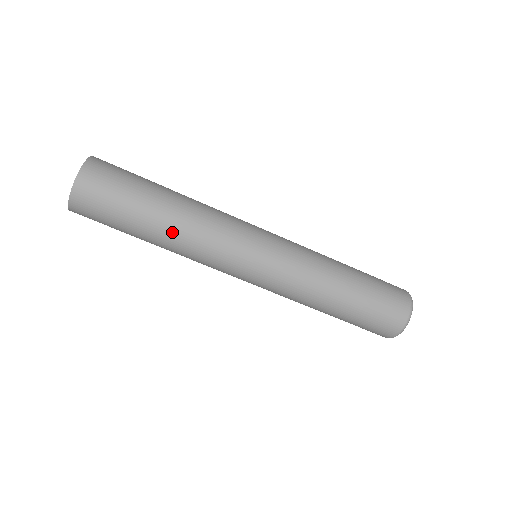
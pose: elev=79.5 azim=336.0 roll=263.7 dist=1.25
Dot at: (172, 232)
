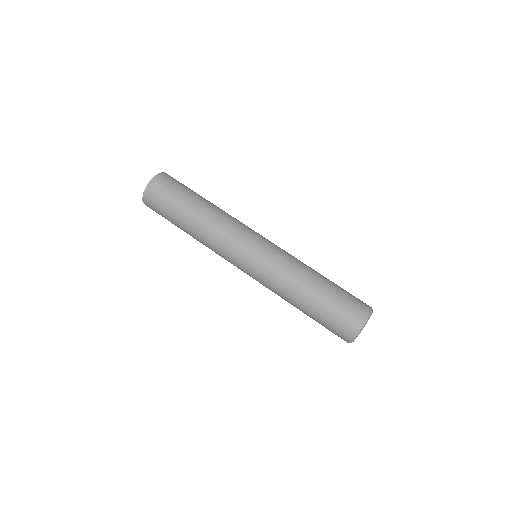
Dot at: (208, 211)
